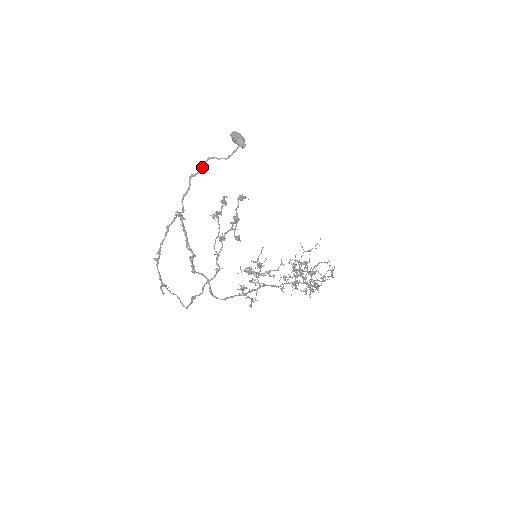
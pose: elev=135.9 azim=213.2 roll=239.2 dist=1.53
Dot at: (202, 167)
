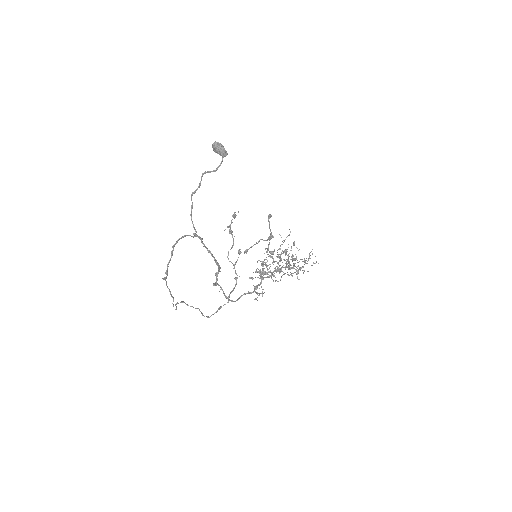
Dot at: (199, 183)
